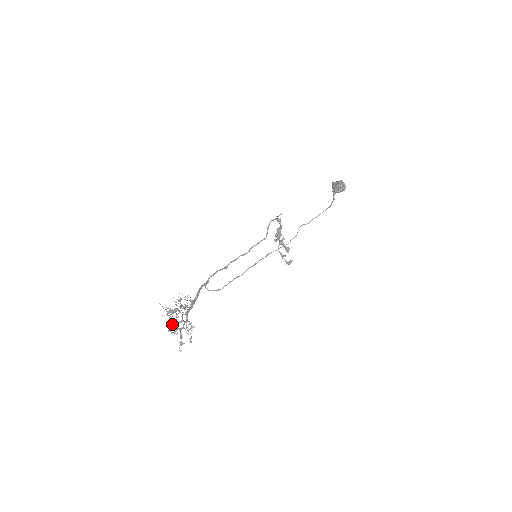
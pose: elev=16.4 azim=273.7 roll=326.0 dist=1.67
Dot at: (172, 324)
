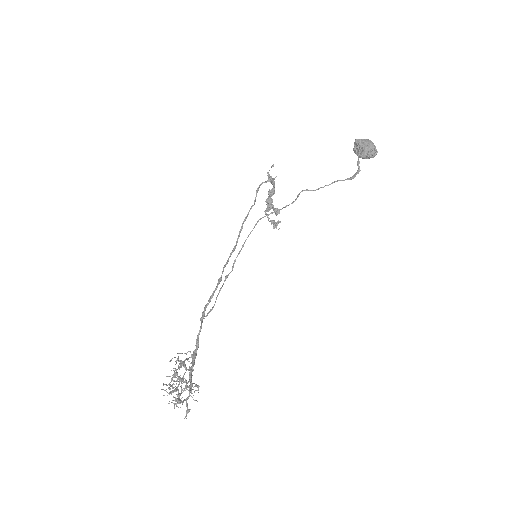
Dot at: (178, 401)
